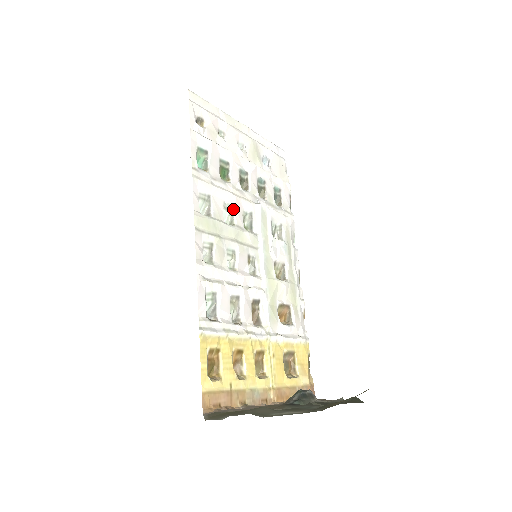
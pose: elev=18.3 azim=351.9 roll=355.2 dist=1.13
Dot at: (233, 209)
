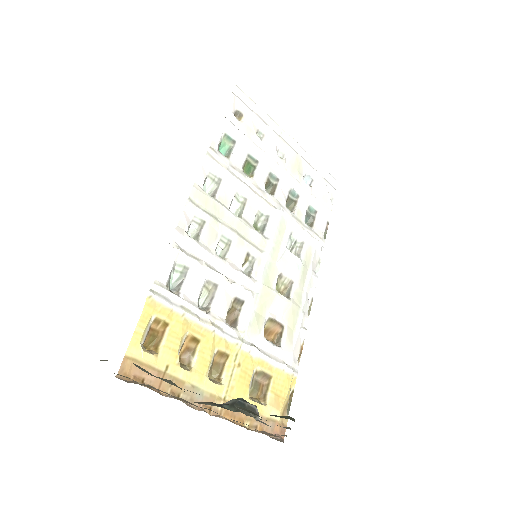
Dot at: (246, 203)
